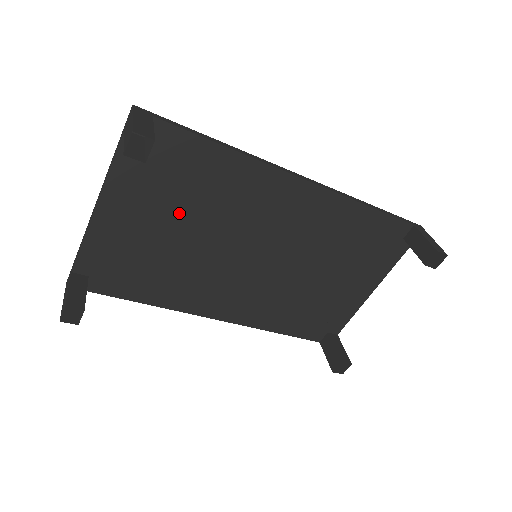
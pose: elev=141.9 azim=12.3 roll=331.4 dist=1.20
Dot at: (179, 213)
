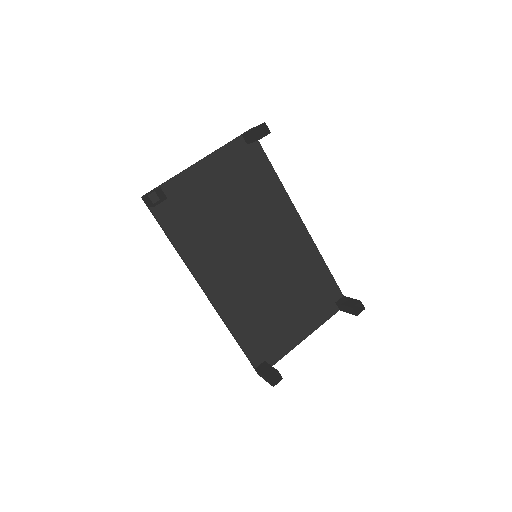
Dot at: (235, 196)
